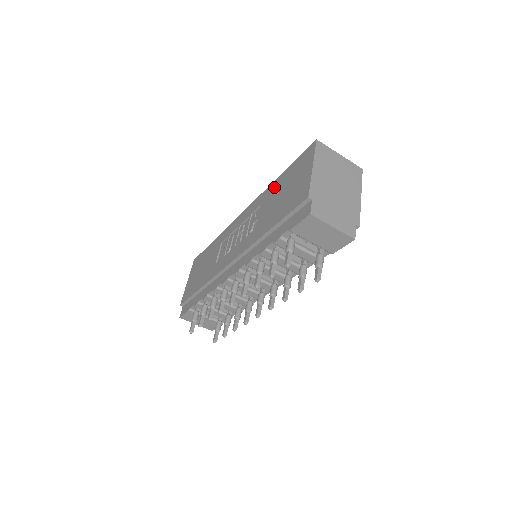
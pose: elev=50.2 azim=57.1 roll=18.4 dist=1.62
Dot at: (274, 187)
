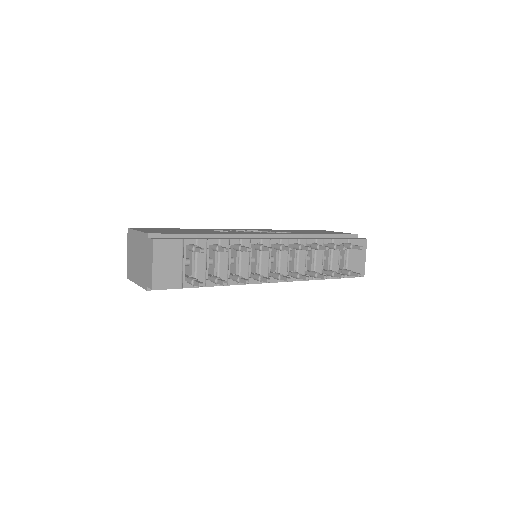
Dot at: (288, 230)
